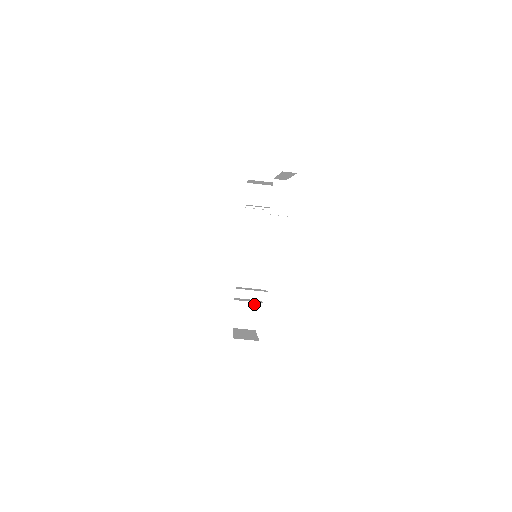
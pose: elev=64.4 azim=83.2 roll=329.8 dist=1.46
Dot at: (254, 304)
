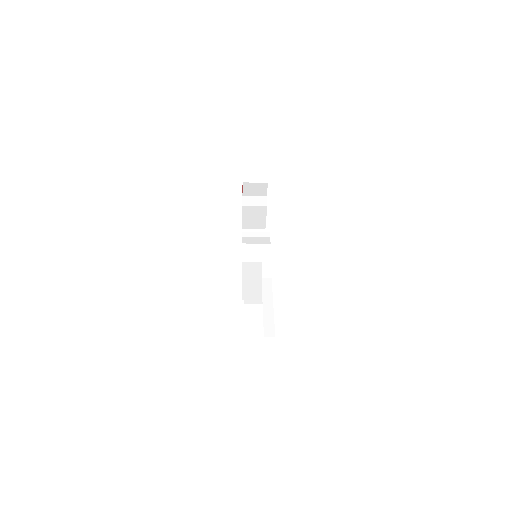
Dot at: occluded
